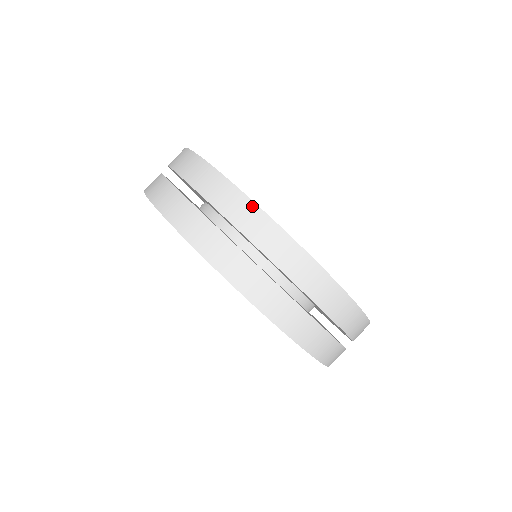
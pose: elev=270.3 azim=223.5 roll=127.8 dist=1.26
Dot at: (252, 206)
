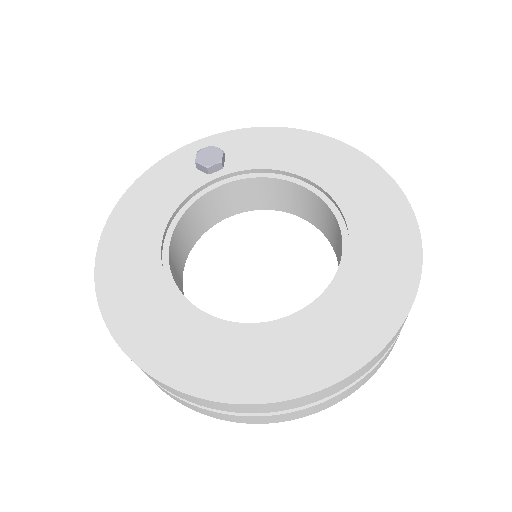
Dot at: occluded
